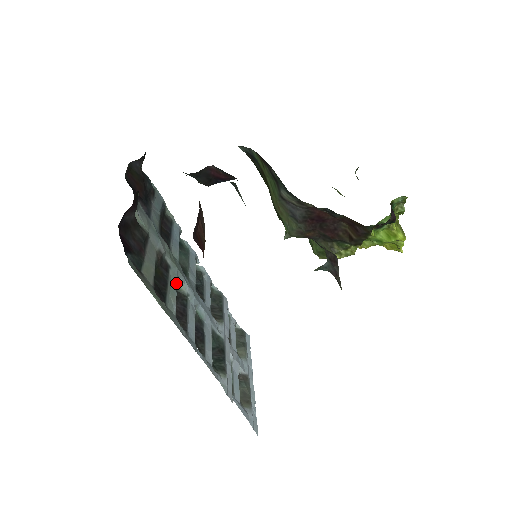
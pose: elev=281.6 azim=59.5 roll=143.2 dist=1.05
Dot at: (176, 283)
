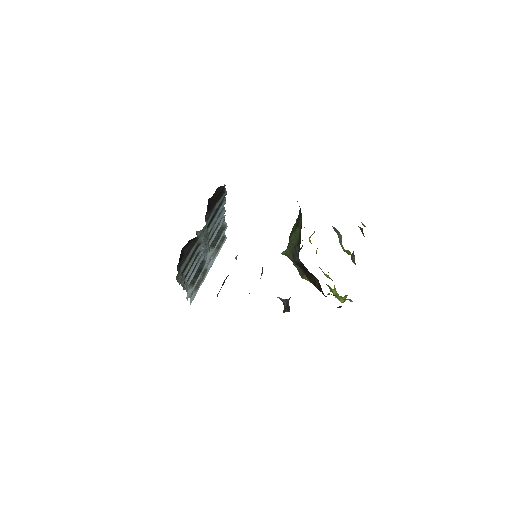
Dot at: occluded
